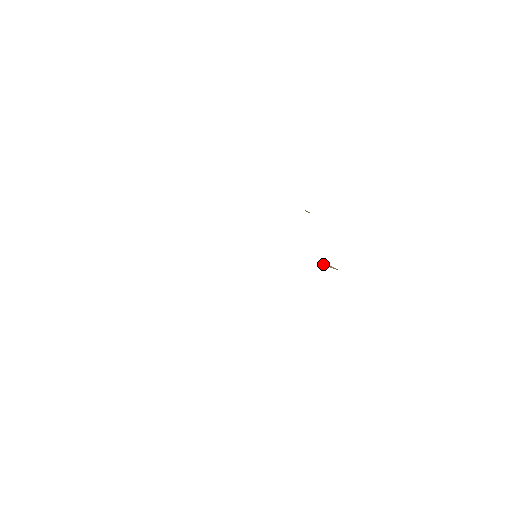
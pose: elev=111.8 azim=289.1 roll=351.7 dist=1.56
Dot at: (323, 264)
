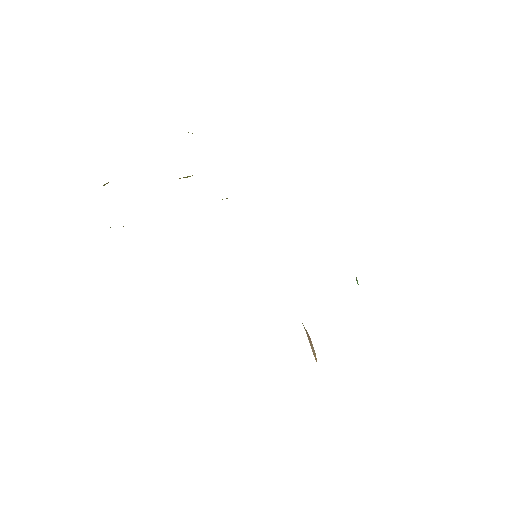
Dot at: (309, 338)
